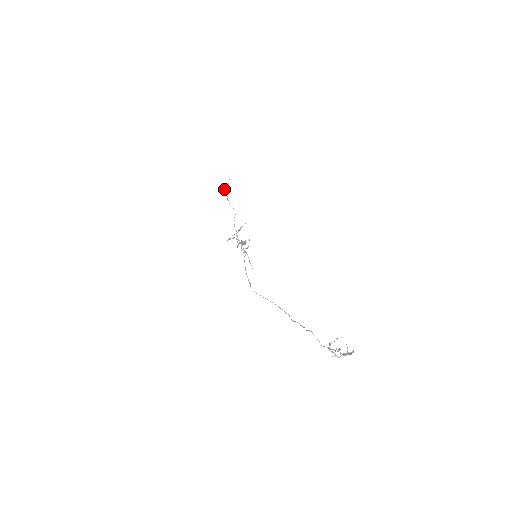
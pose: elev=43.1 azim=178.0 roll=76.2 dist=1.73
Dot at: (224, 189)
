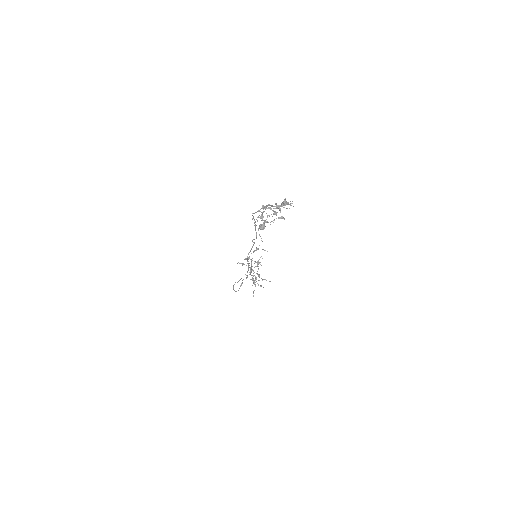
Dot at: (261, 228)
